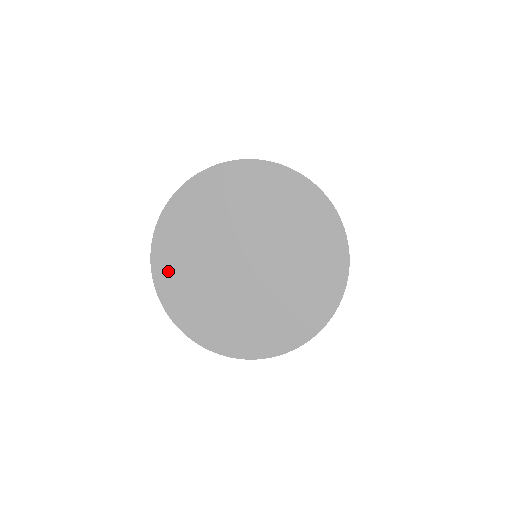
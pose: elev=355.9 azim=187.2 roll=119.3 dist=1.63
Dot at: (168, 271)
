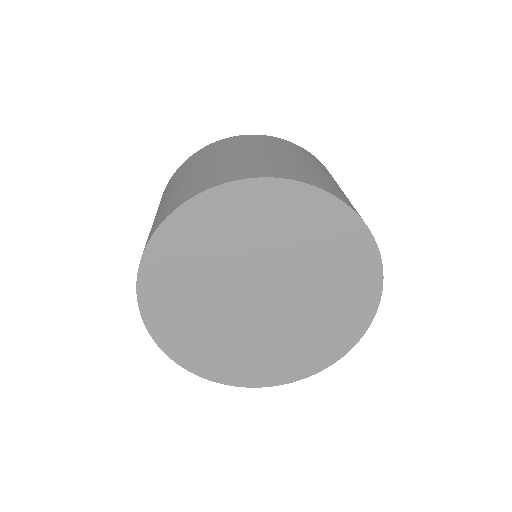
Dot at: (171, 251)
